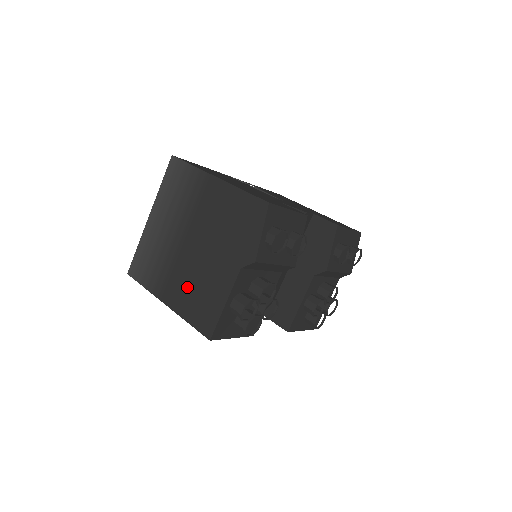
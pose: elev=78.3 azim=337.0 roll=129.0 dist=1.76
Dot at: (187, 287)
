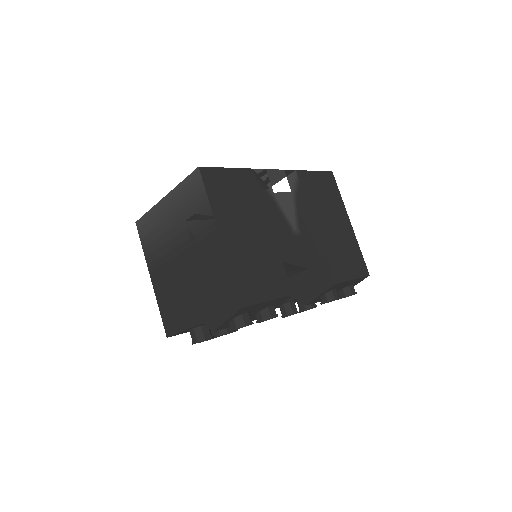
Dot at: (167, 287)
